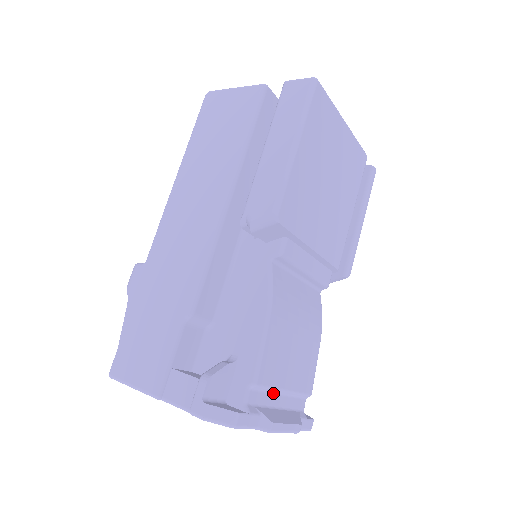
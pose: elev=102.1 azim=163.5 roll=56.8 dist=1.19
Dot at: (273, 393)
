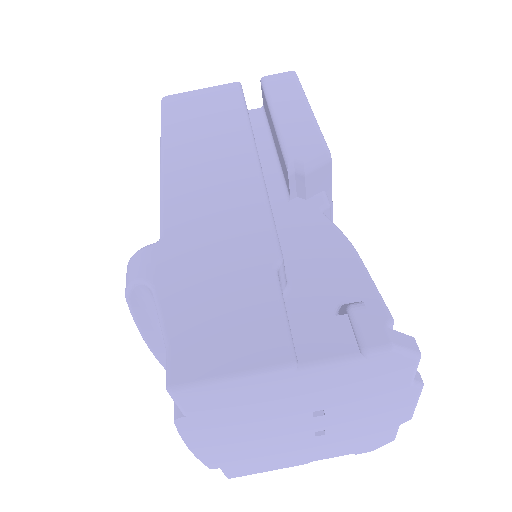
Dot at: occluded
